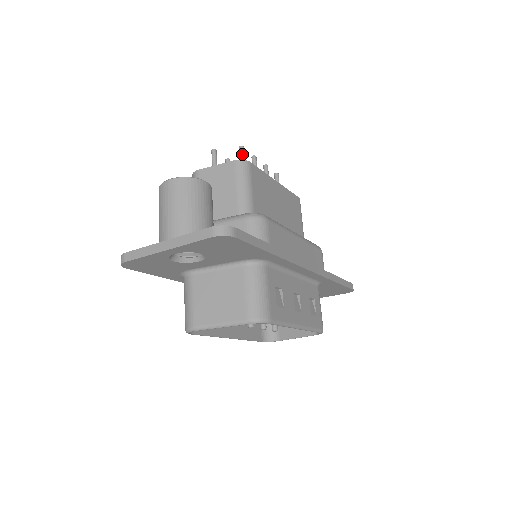
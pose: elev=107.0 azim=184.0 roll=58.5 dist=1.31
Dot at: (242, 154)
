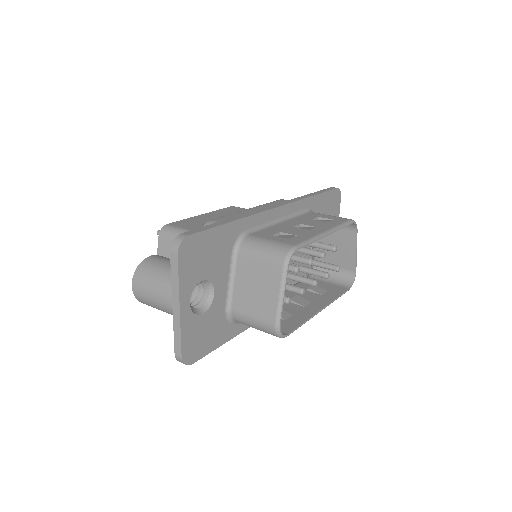
Dot at: occluded
